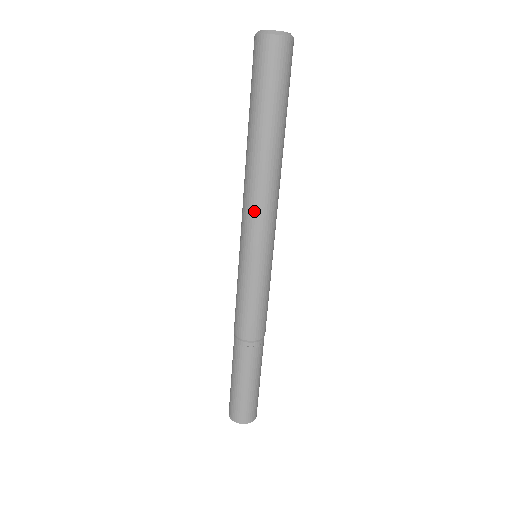
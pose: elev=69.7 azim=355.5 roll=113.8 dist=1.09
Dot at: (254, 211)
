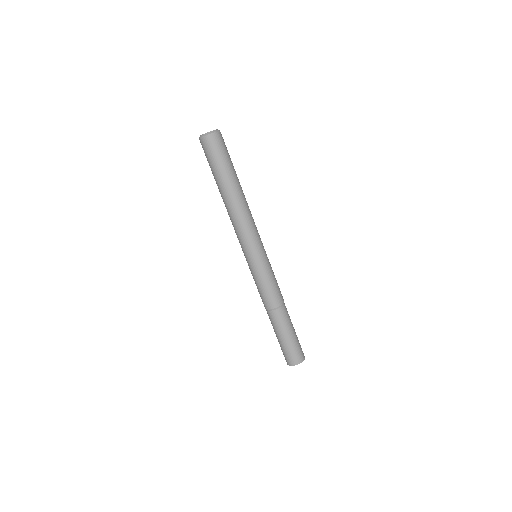
Dot at: (236, 231)
